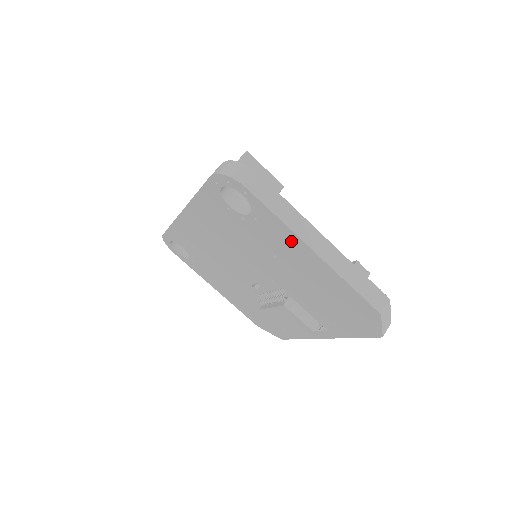
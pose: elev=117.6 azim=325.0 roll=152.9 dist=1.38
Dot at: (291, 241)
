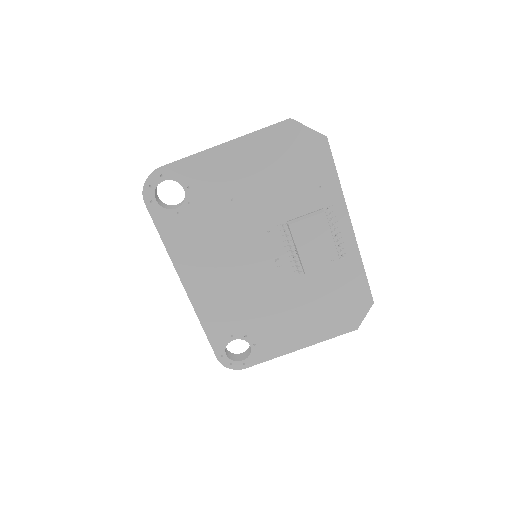
Dot at: (212, 164)
